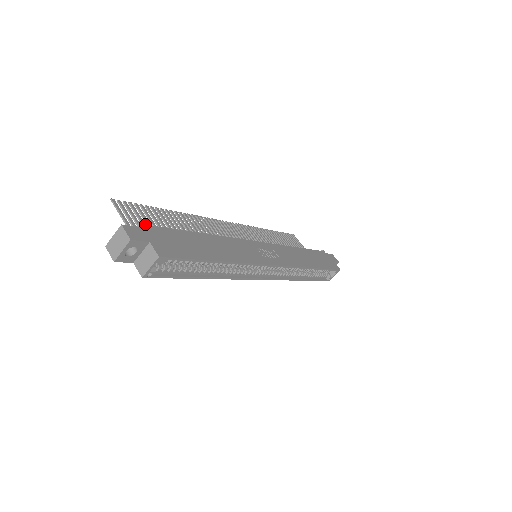
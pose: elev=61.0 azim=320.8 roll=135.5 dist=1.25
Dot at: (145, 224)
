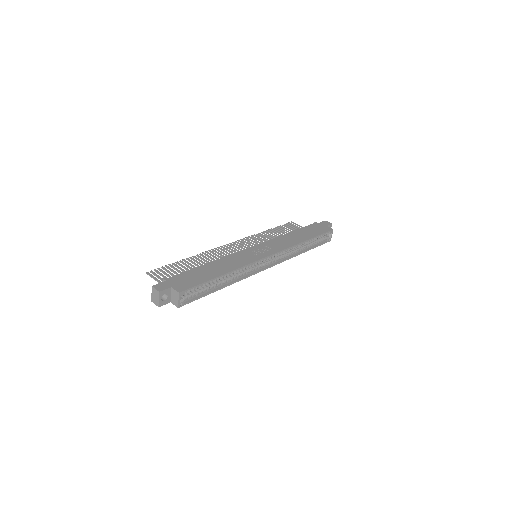
Dot at: occluded
